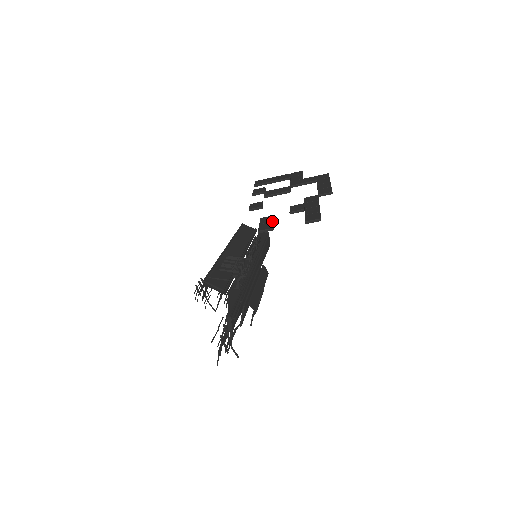
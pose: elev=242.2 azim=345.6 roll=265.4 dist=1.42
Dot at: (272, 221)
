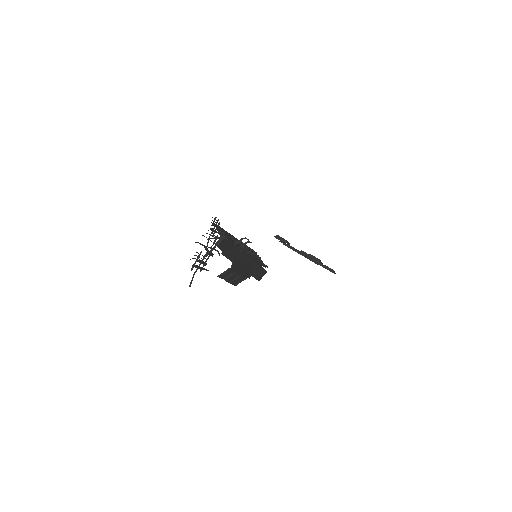
Dot at: occluded
